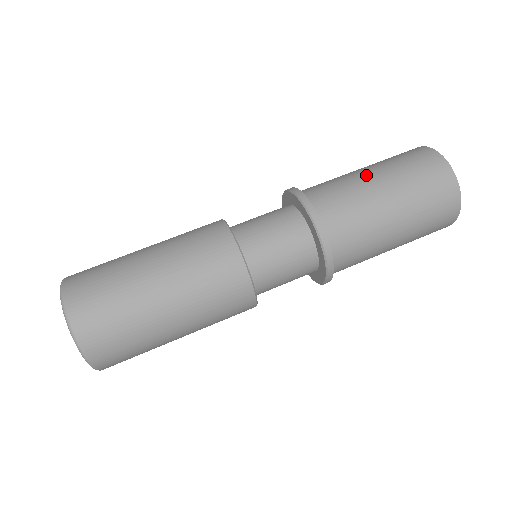
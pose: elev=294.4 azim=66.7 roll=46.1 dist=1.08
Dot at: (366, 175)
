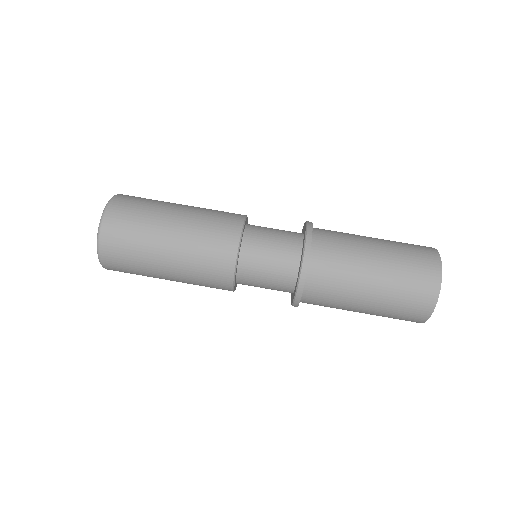
Dot at: (371, 257)
